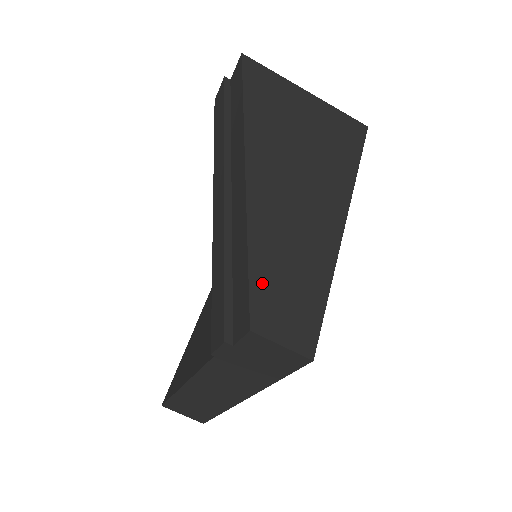
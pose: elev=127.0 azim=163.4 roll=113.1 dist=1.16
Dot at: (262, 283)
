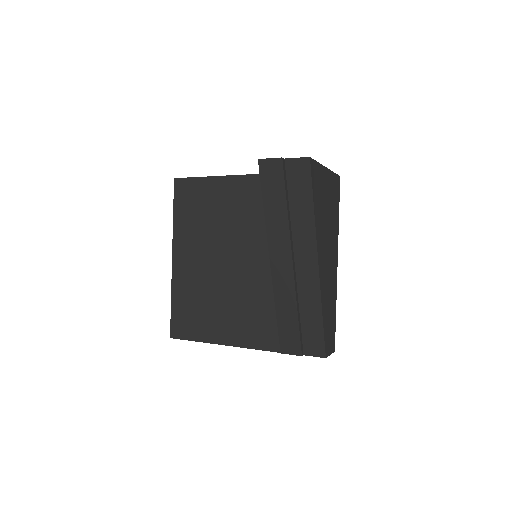
Dot at: (326, 332)
